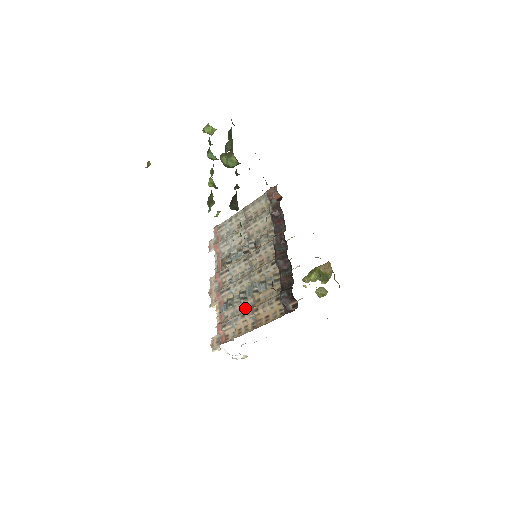
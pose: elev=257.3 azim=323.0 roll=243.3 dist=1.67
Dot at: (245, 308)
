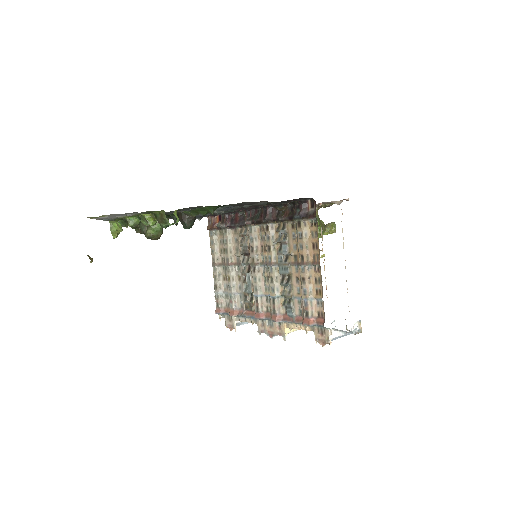
Dot at: (298, 279)
